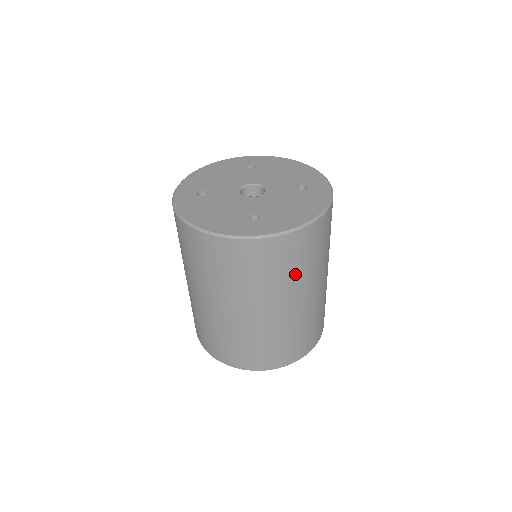
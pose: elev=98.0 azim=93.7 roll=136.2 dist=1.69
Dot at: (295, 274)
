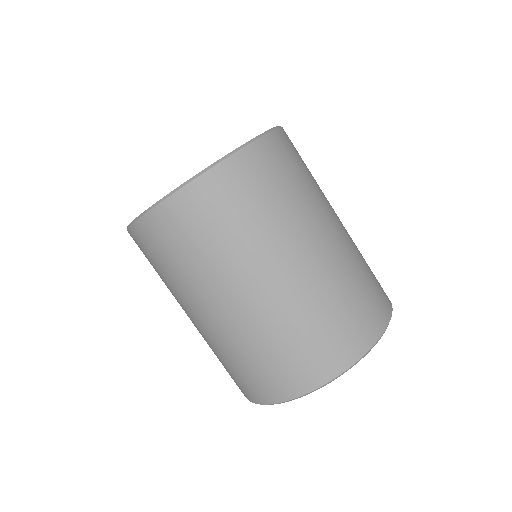
Dot at: (311, 182)
